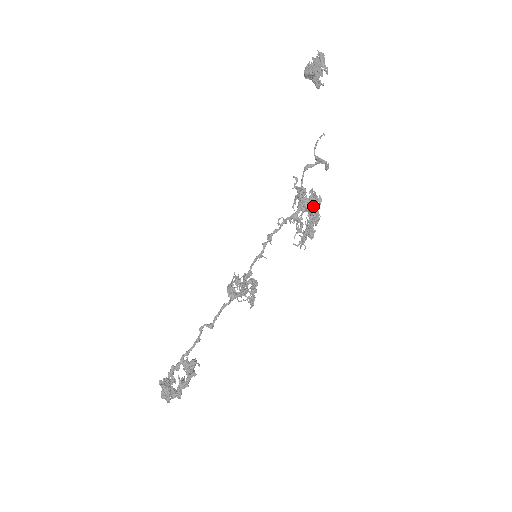
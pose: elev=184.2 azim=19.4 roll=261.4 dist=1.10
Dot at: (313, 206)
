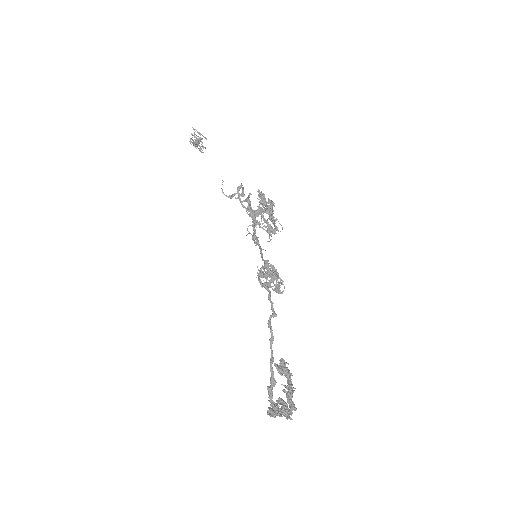
Dot at: (264, 204)
